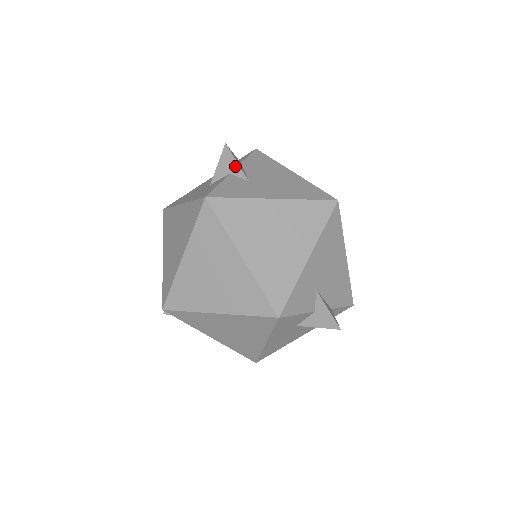
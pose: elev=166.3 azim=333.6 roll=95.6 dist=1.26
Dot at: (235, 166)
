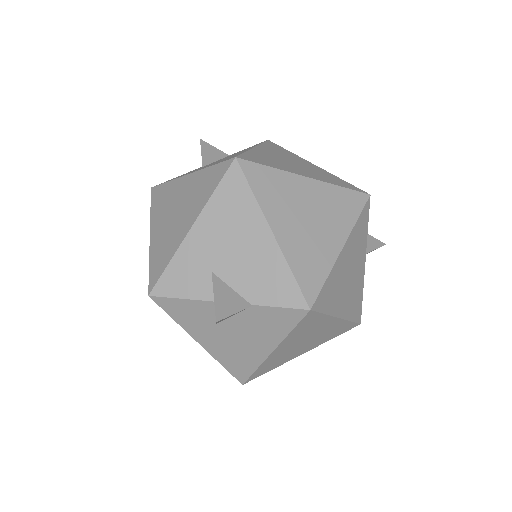
Dot at: occluded
